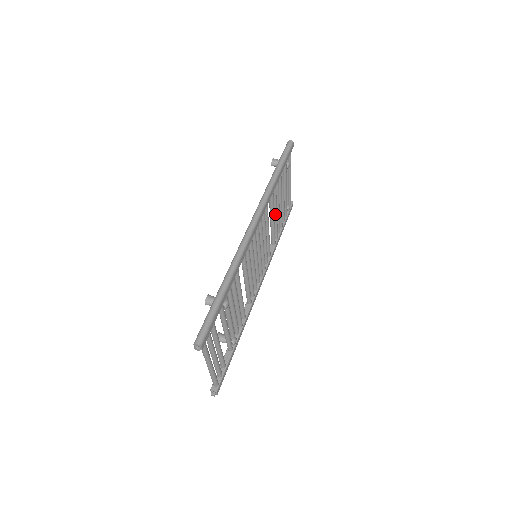
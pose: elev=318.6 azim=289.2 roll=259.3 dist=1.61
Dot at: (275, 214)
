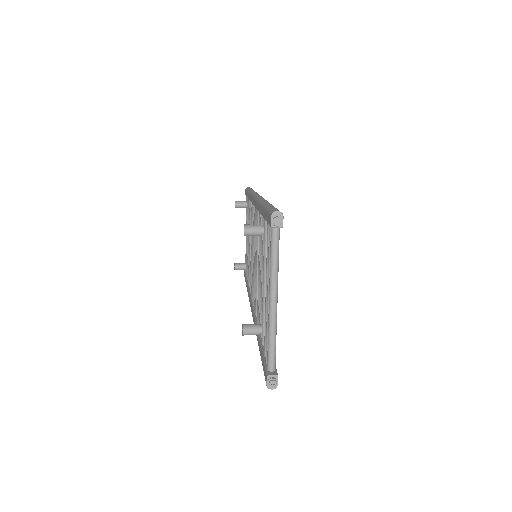
Dot at: occluded
